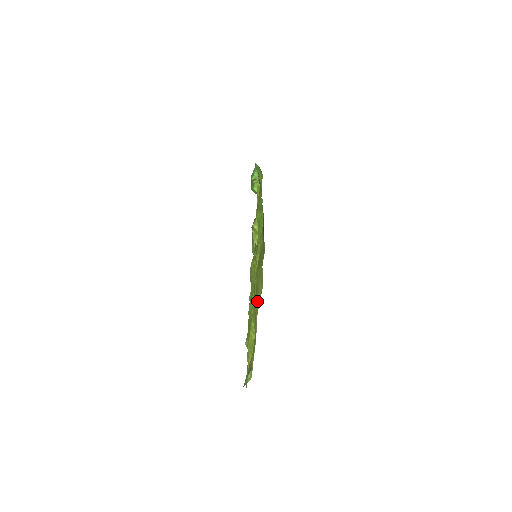
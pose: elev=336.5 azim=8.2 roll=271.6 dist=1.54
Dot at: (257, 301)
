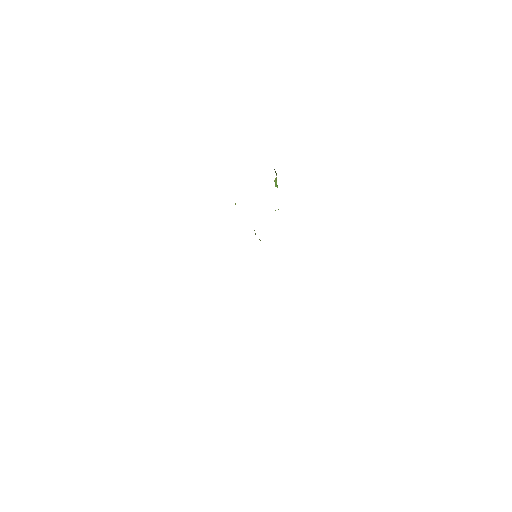
Dot at: occluded
